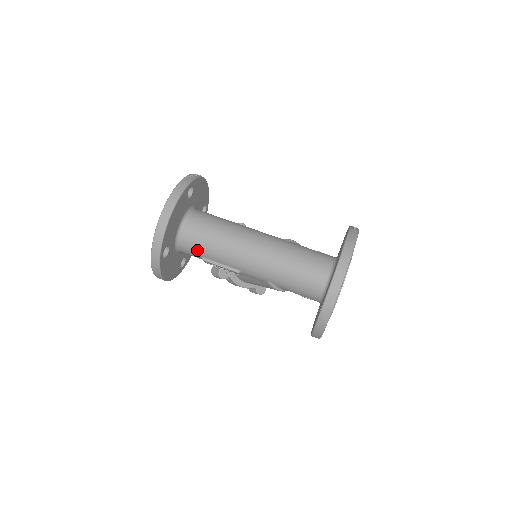
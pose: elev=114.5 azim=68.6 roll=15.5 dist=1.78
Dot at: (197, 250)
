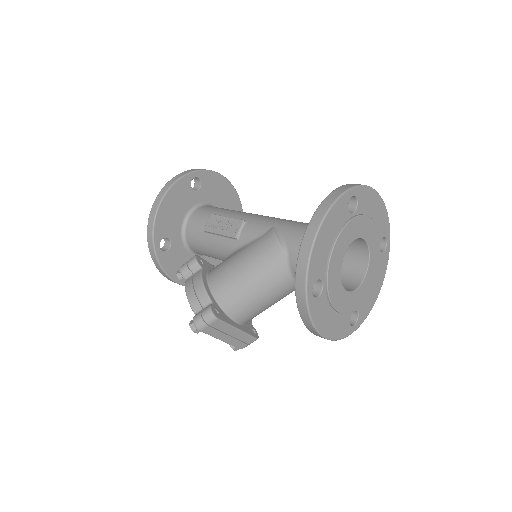
Dot at: (215, 210)
